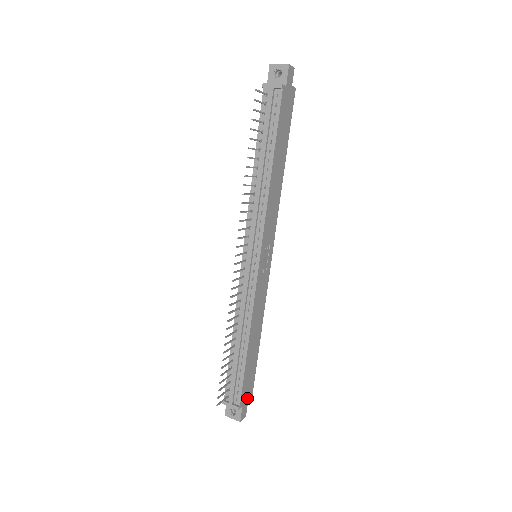
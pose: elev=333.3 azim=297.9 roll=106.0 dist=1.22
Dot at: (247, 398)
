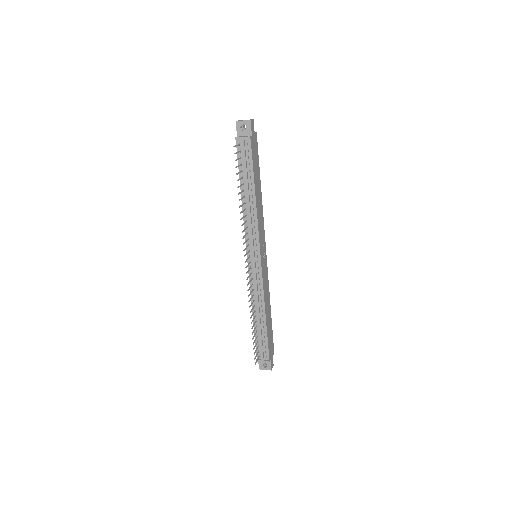
Dot at: (272, 353)
